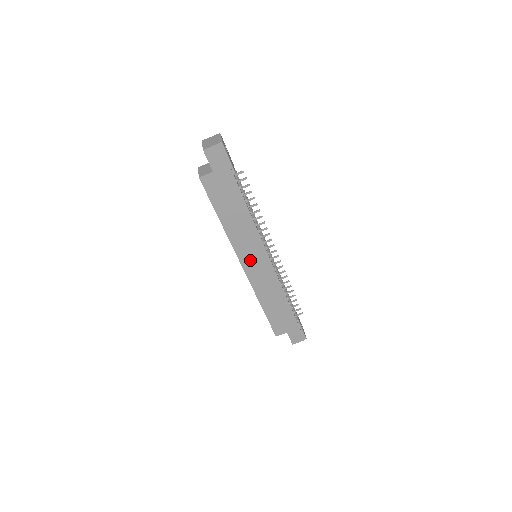
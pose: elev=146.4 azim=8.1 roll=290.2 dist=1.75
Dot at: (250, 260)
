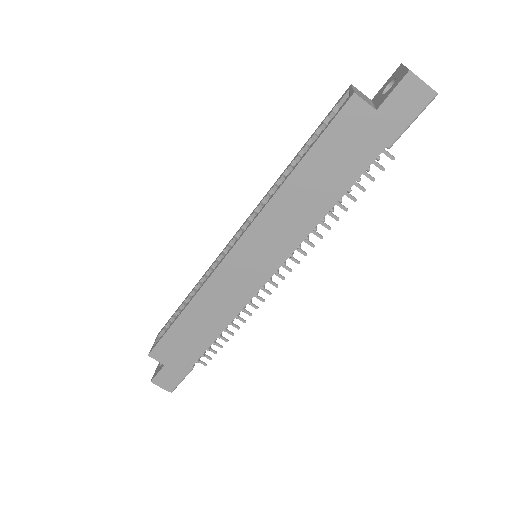
Dot at: (250, 253)
